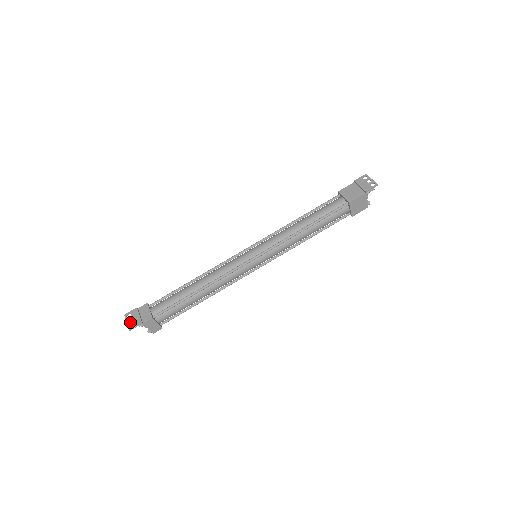
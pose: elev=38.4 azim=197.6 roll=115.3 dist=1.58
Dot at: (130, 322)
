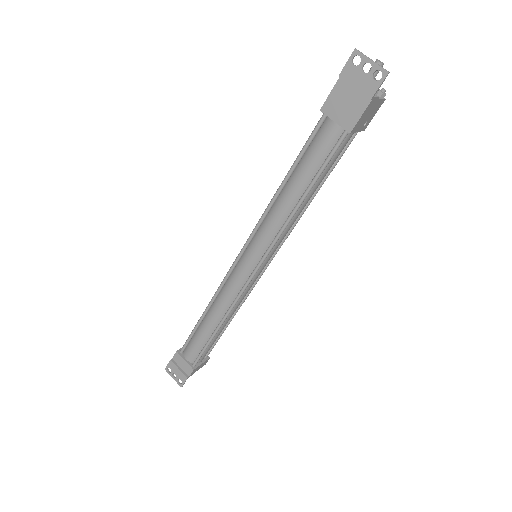
Dot at: (176, 378)
